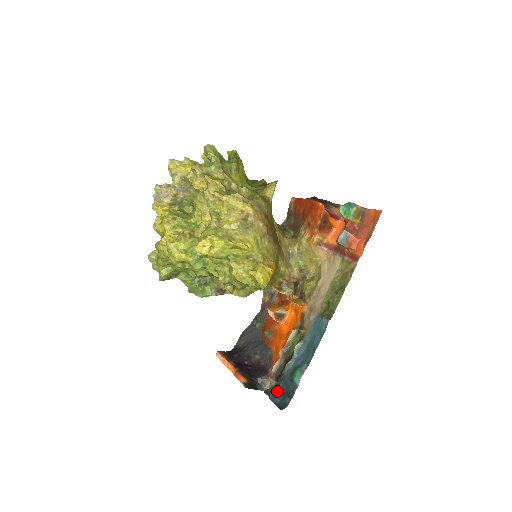
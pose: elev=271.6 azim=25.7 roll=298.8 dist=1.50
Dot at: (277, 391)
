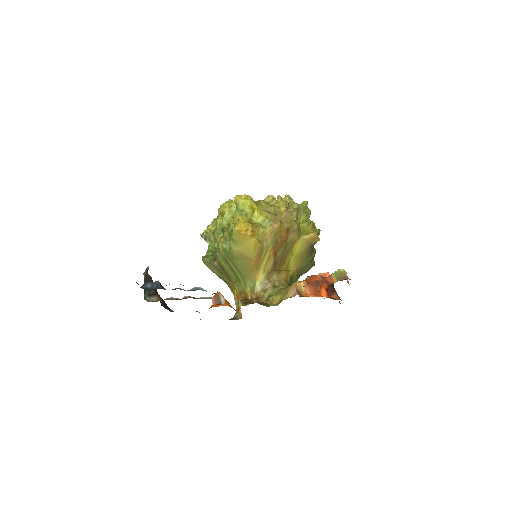
Dot at: (151, 288)
